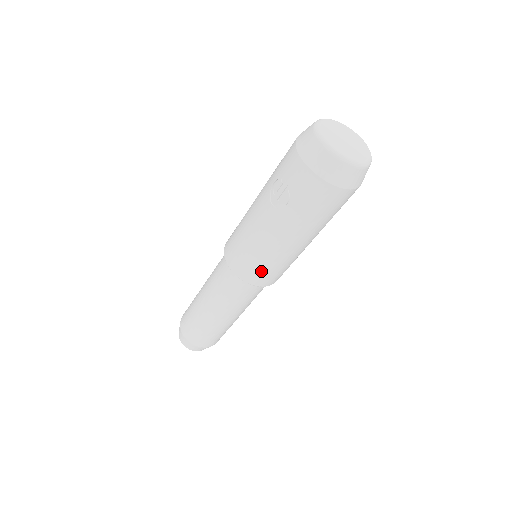
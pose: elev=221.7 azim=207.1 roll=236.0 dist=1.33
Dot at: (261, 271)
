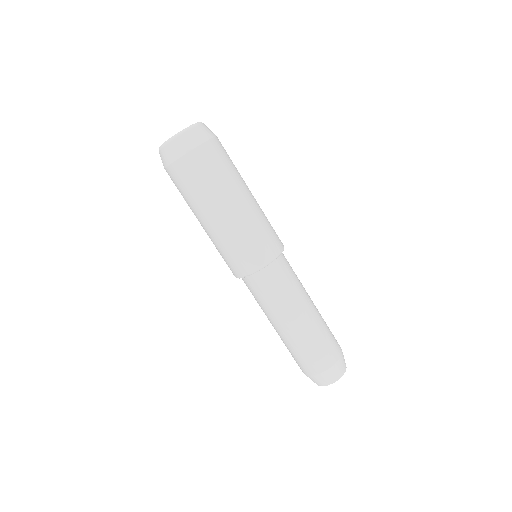
Dot at: (231, 260)
